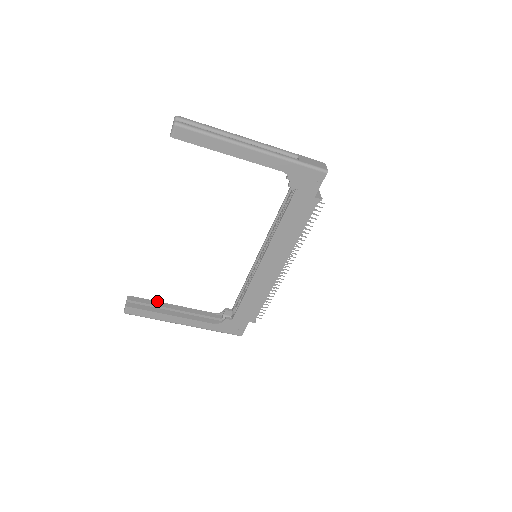
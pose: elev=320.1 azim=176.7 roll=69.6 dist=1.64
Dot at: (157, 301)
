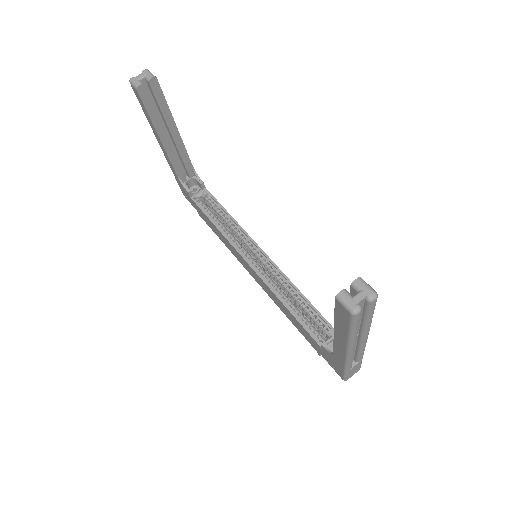
Dot at: occluded
